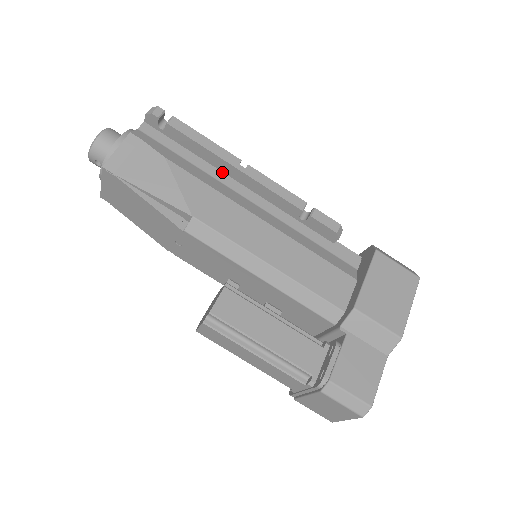
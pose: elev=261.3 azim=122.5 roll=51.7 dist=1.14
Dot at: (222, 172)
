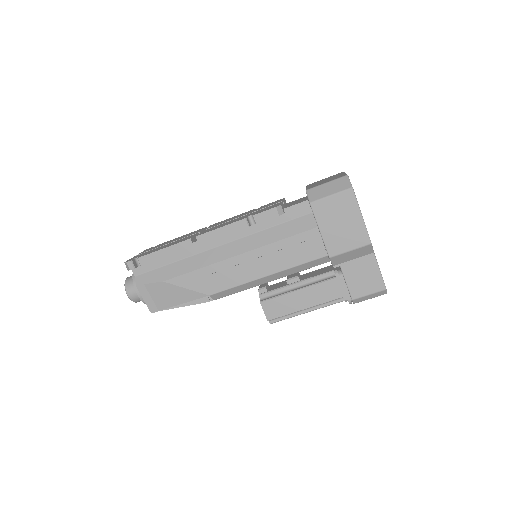
Dot at: occluded
